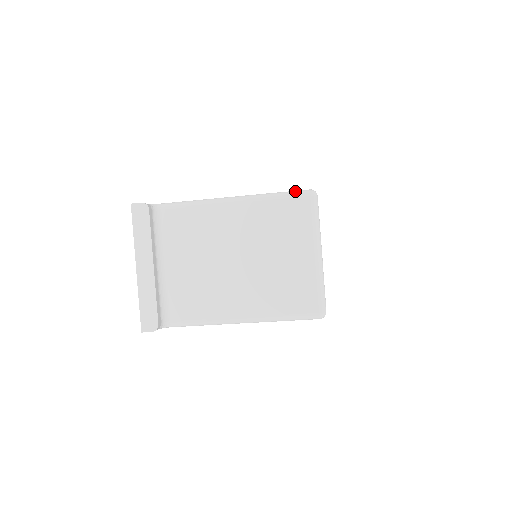
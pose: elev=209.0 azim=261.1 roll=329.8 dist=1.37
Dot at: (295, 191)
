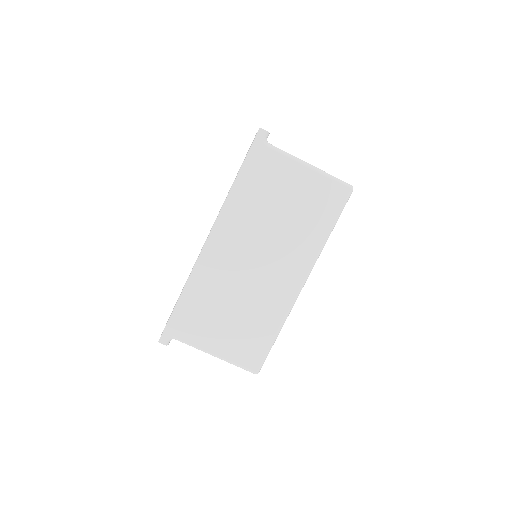
Dot at: occluded
